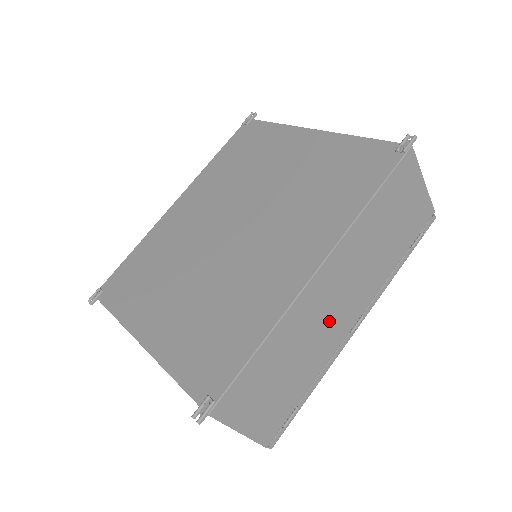
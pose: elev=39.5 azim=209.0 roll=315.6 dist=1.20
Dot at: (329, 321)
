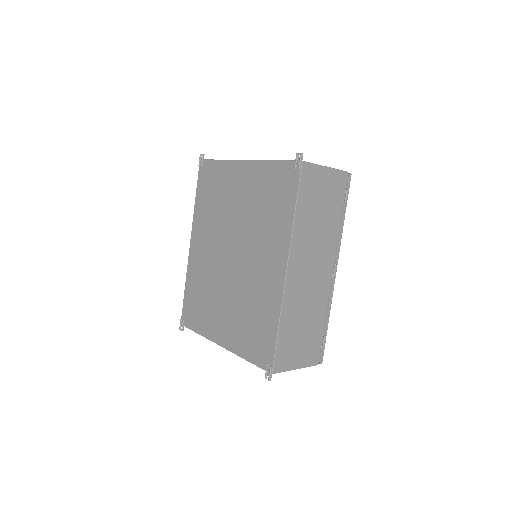
Dot at: (313, 285)
